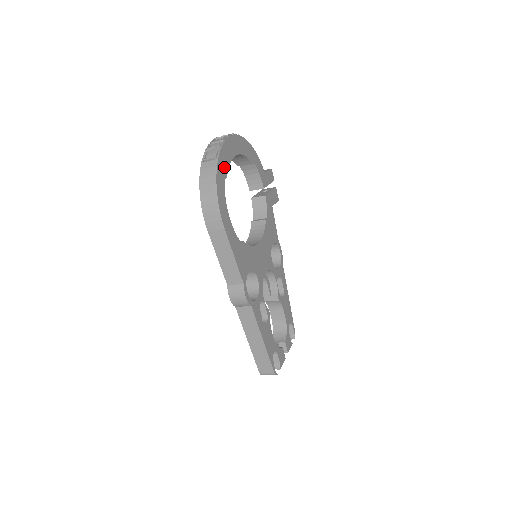
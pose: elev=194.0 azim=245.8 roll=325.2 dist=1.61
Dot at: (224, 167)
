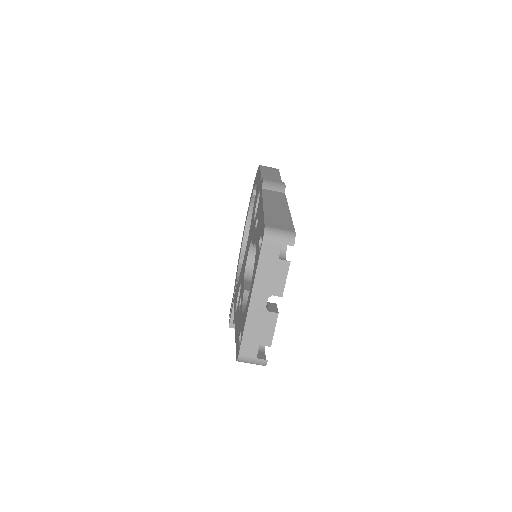
Dot at: occluded
